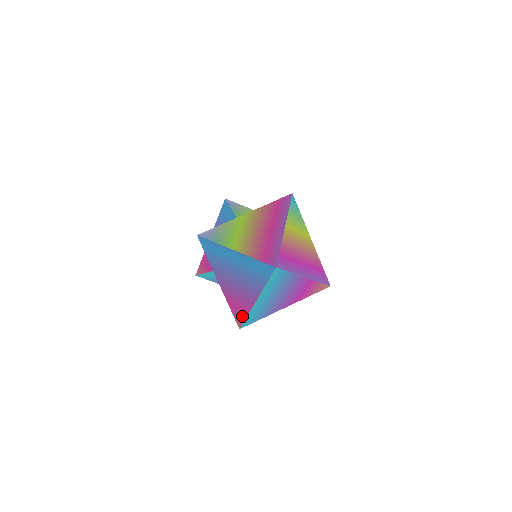
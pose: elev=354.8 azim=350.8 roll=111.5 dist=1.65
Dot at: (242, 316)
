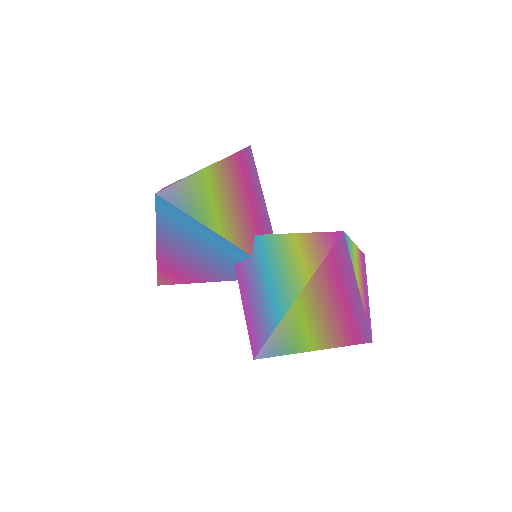
Dot at: occluded
